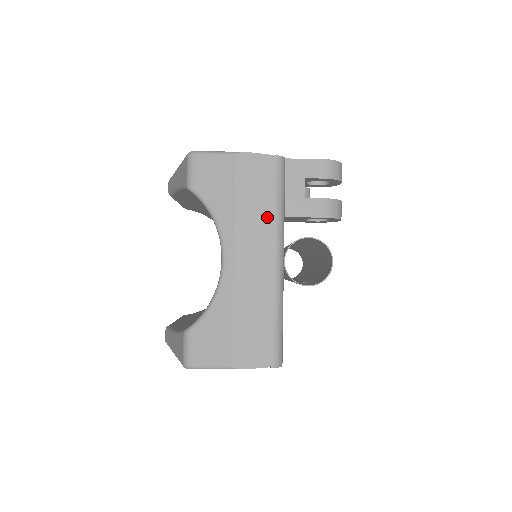
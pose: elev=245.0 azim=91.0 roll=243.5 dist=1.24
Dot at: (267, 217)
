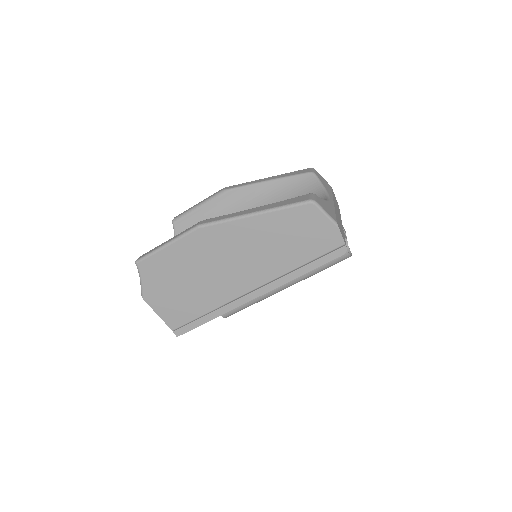
Dot at: occluded
